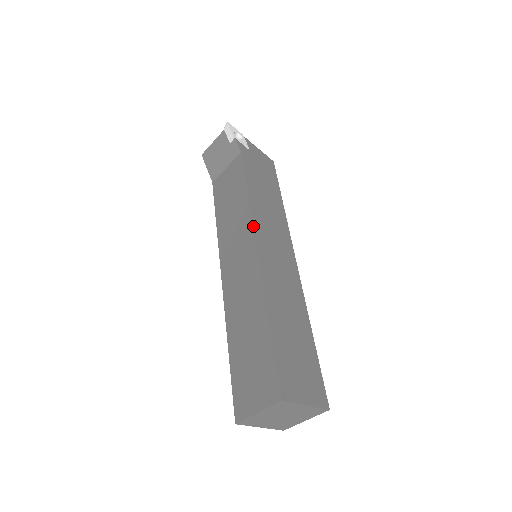
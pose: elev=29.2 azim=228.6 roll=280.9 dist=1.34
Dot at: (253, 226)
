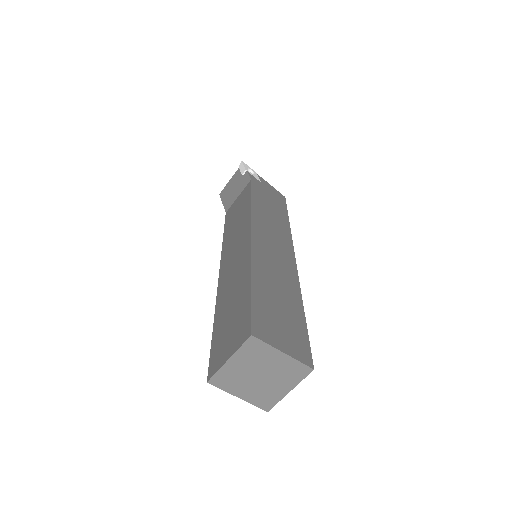
Dot at: (251, 220)
